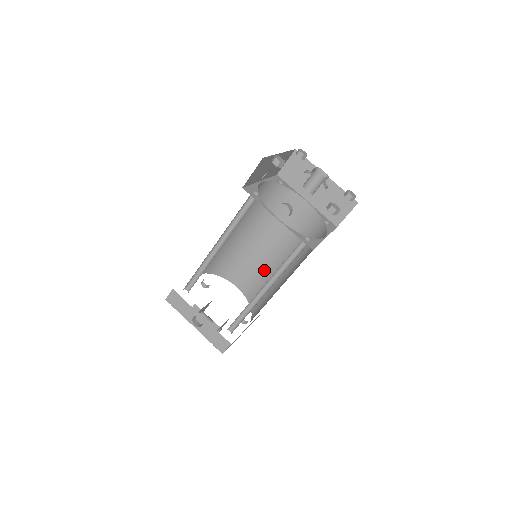
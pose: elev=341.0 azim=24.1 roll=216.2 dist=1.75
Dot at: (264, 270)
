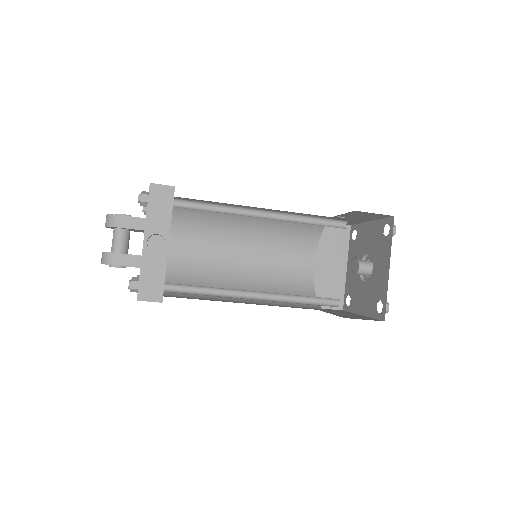
Dot at: (216, 266)
